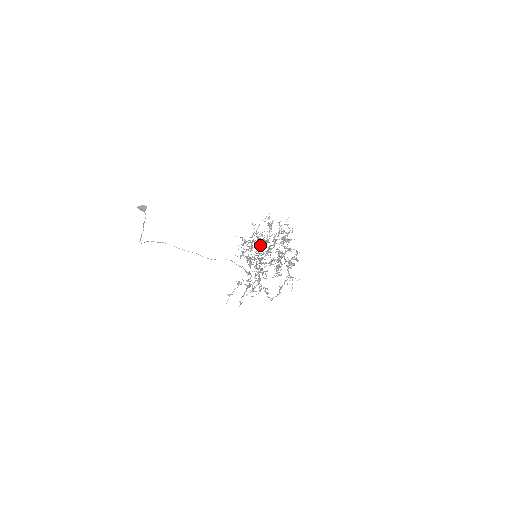
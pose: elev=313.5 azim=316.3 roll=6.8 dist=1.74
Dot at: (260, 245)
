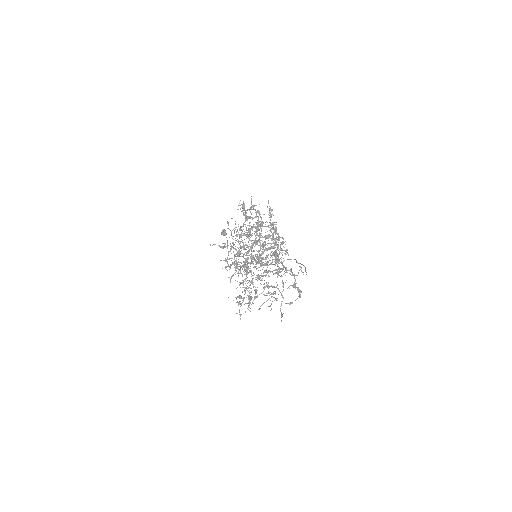
Dot at: occluded
